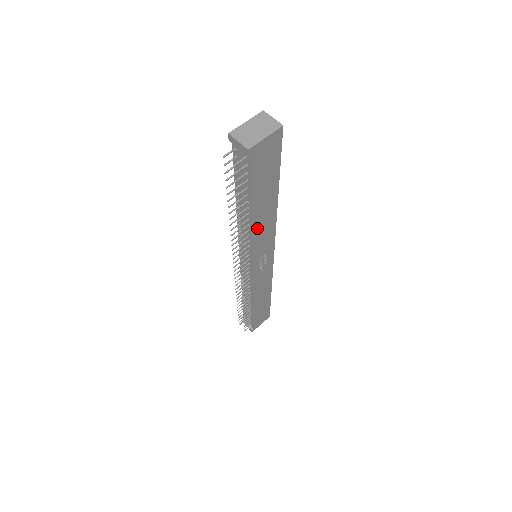
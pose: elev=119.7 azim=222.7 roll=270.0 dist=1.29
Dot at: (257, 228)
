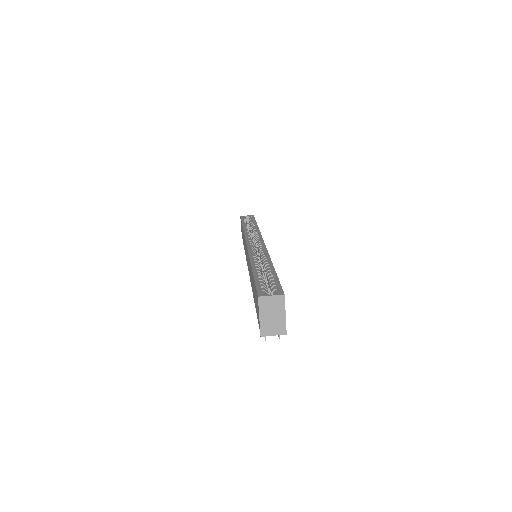
Dot at: occluded
